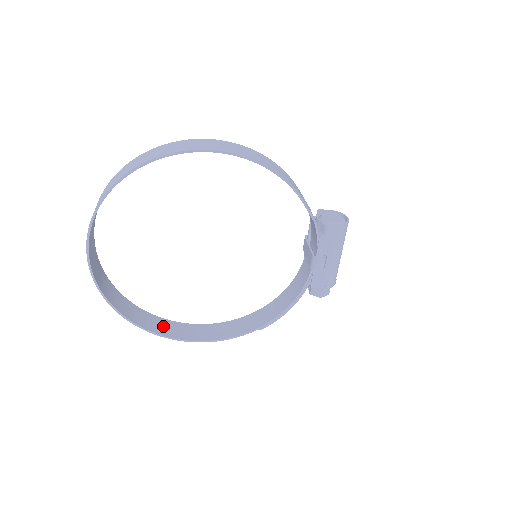
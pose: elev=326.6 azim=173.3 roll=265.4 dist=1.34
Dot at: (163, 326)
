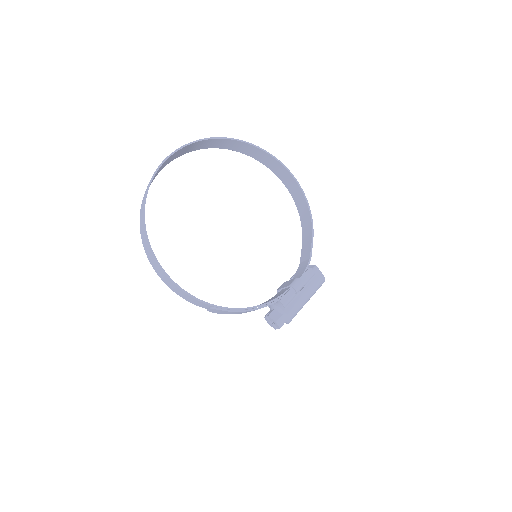
Dot at: occluded
